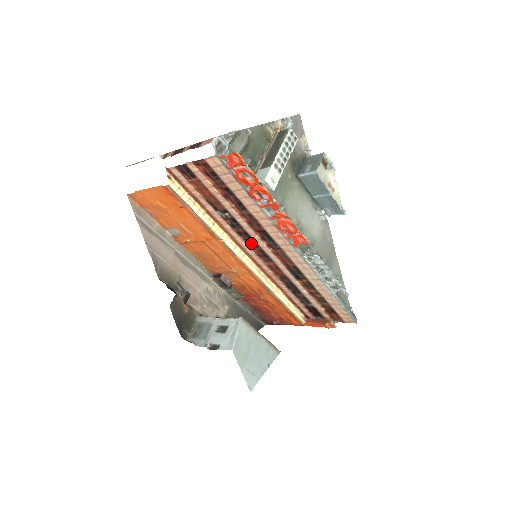
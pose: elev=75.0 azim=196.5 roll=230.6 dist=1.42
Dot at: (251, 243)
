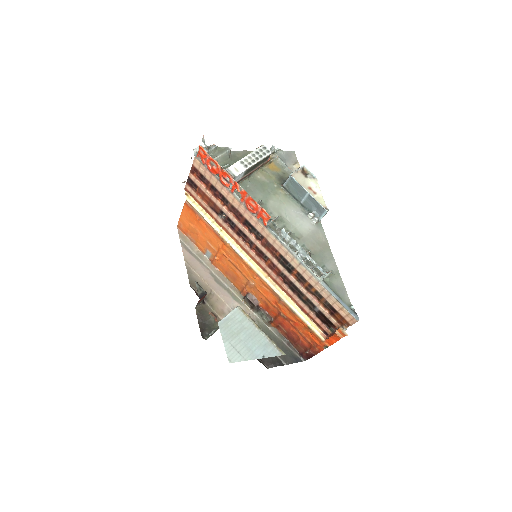
Dot at: (248, 242)
